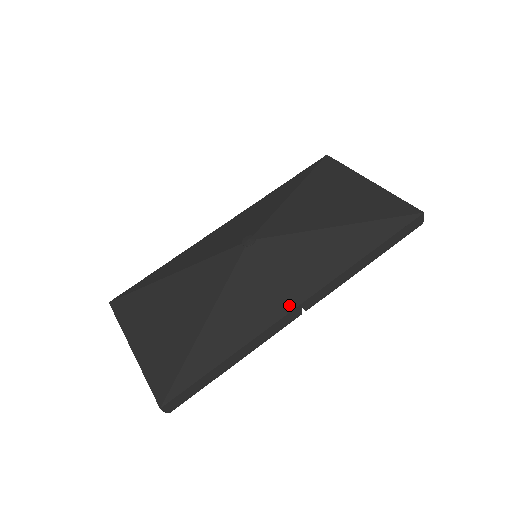
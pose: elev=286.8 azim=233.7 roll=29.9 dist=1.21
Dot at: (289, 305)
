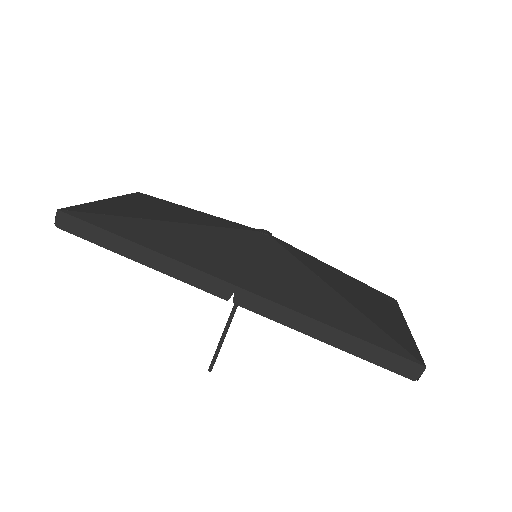
Dot at: (229, 277)
